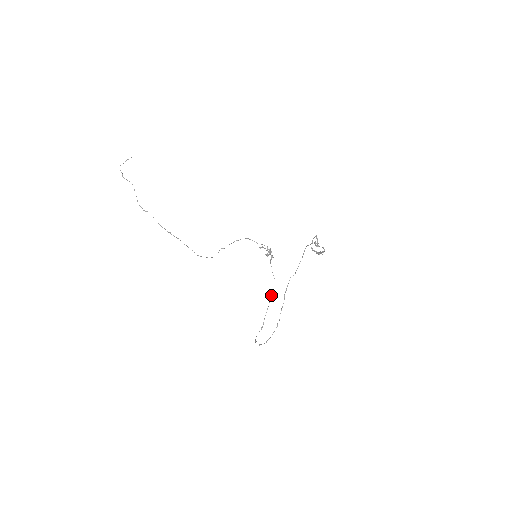
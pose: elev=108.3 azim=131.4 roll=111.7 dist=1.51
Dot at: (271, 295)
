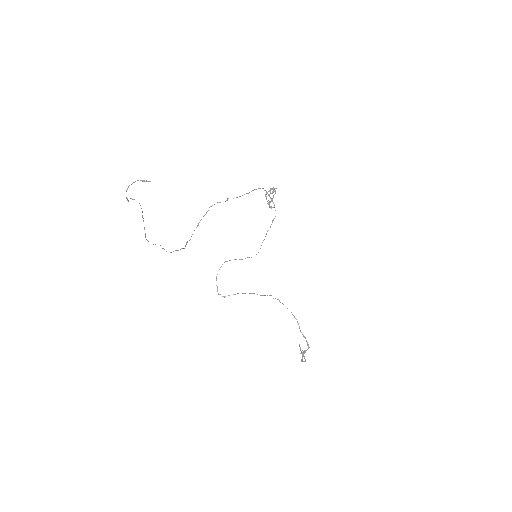
Dot at: (249, 257)
